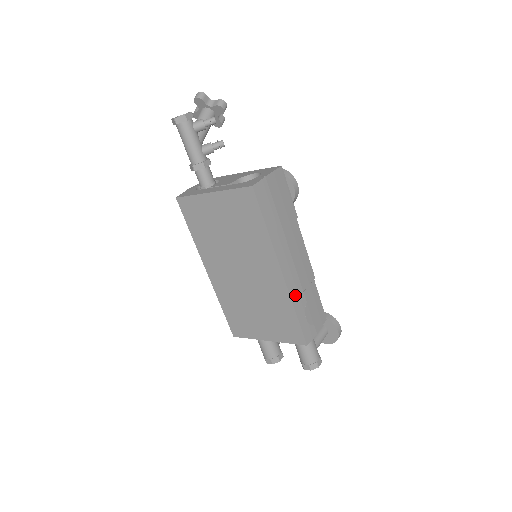
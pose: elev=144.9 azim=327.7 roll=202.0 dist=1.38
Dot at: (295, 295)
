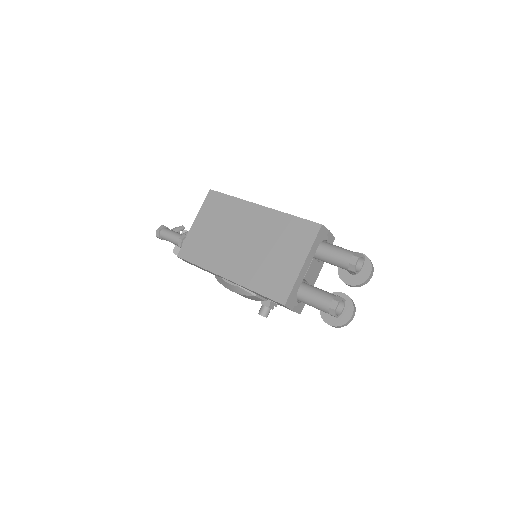
Dot at: occluded
